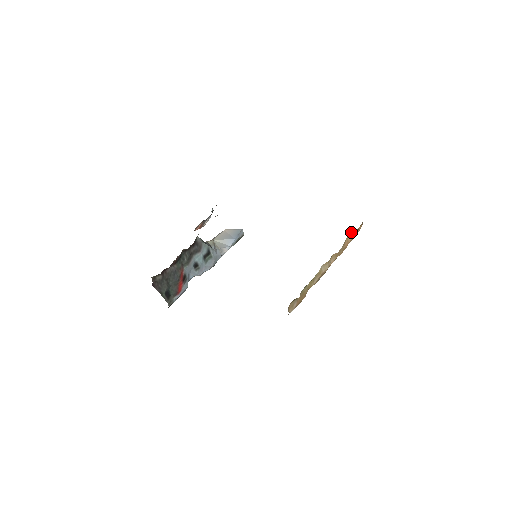
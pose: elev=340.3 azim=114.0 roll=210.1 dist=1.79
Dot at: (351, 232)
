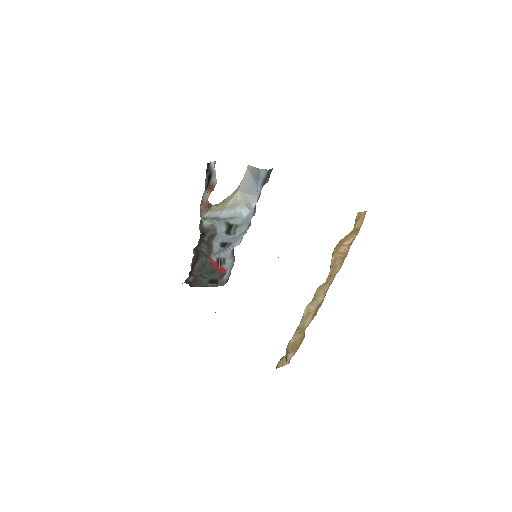
Dot at: (338, 243)
